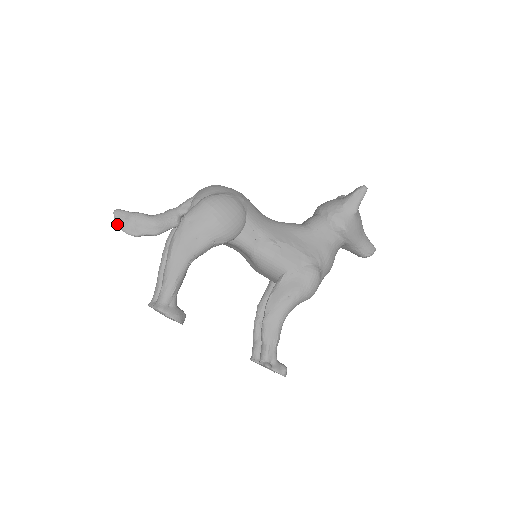
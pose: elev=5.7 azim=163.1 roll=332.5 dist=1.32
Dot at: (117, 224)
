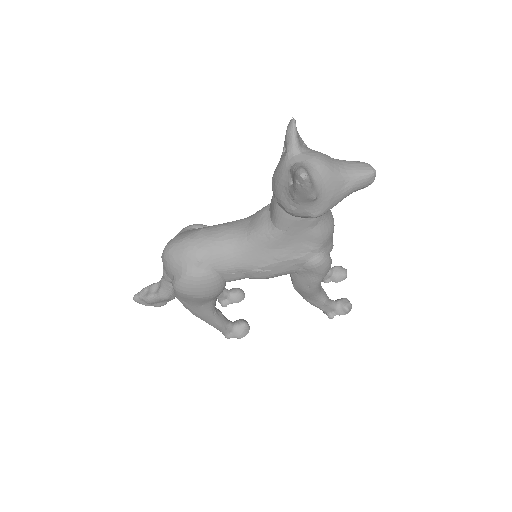
Dot at: occluded
